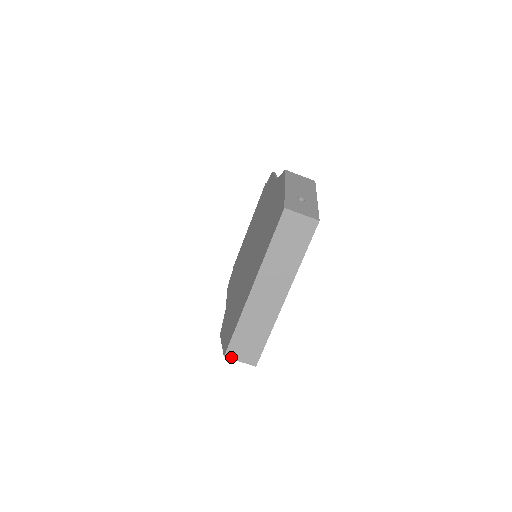
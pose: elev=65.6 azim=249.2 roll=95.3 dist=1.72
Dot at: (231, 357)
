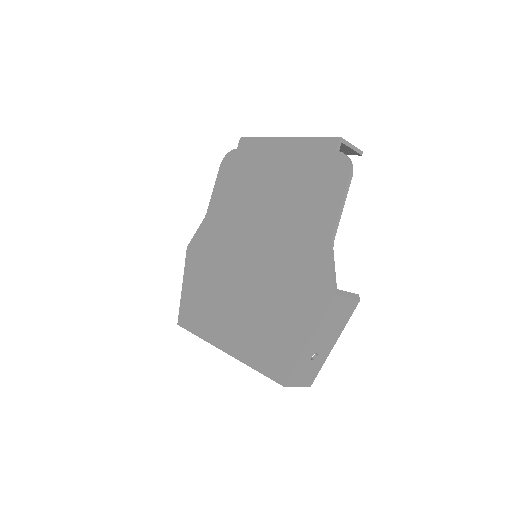
Dot at: occluded
